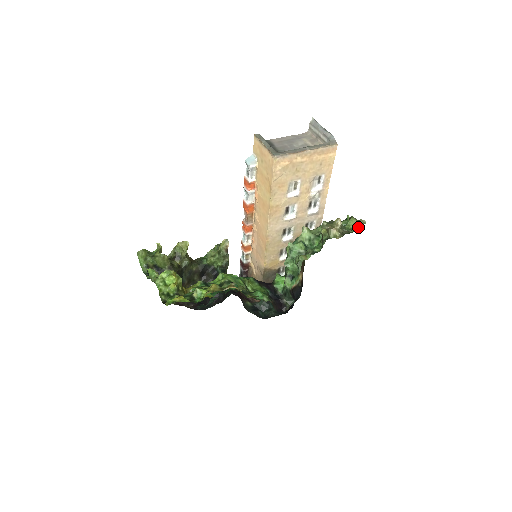
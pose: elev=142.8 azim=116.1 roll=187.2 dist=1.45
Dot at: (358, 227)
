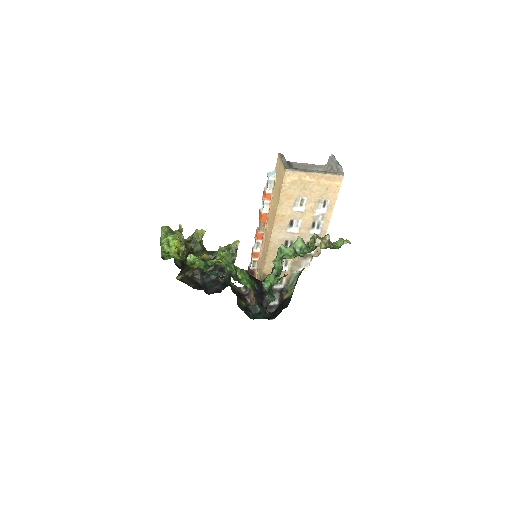
Dot at: (342, 244)
